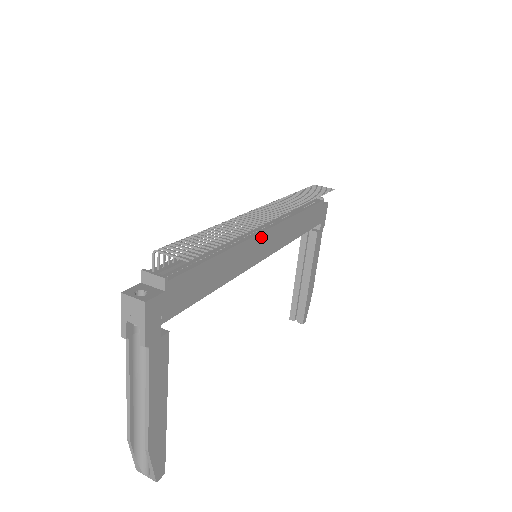
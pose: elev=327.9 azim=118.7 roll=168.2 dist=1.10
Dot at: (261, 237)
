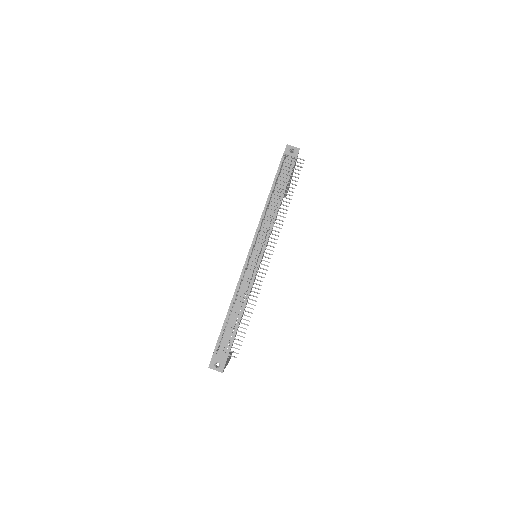
Dot at: occluded
